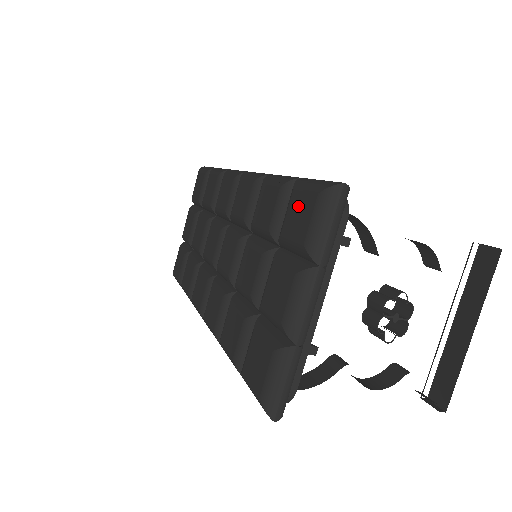
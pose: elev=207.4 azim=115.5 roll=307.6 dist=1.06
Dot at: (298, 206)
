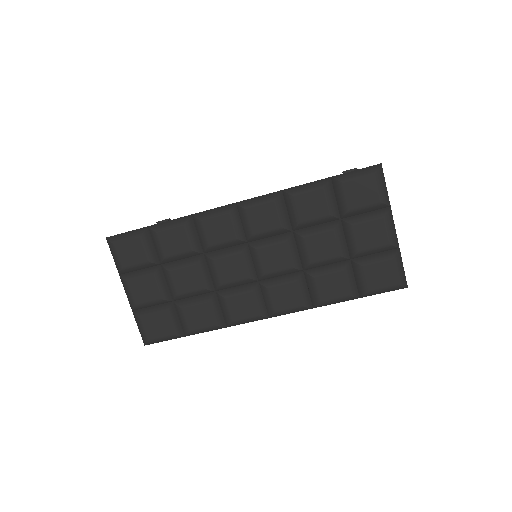
Dot at: (357, 188)
